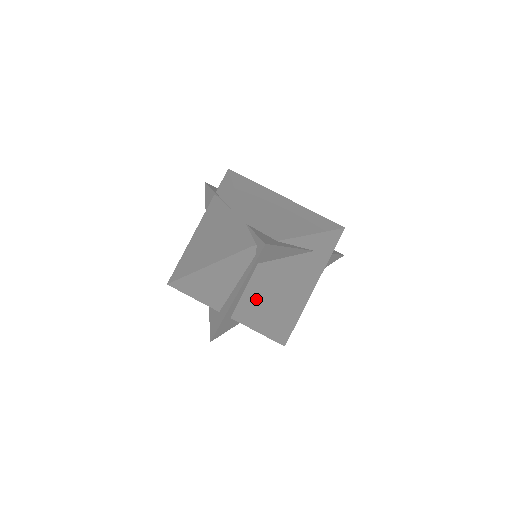
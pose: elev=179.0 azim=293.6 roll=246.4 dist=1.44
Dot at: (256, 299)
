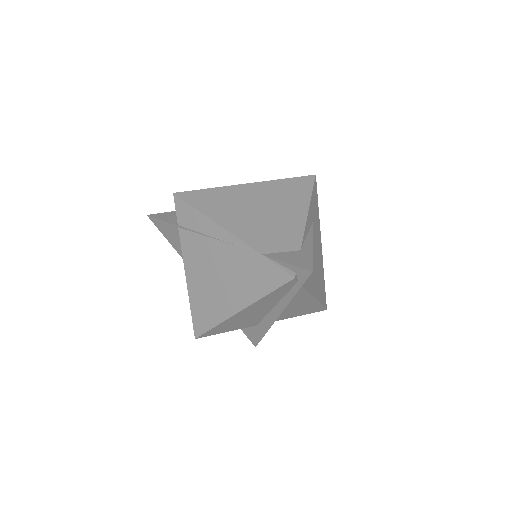
Dot at: (298, 302)
